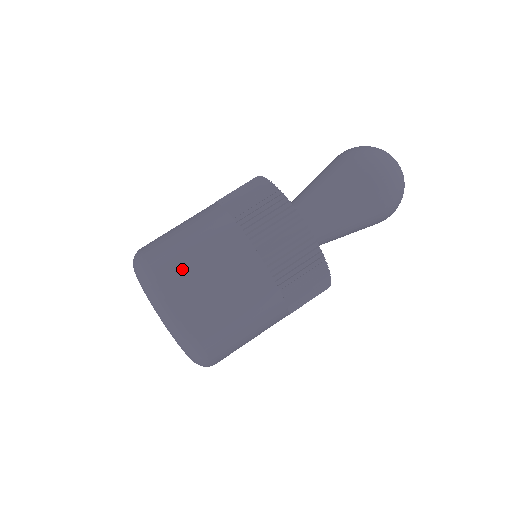
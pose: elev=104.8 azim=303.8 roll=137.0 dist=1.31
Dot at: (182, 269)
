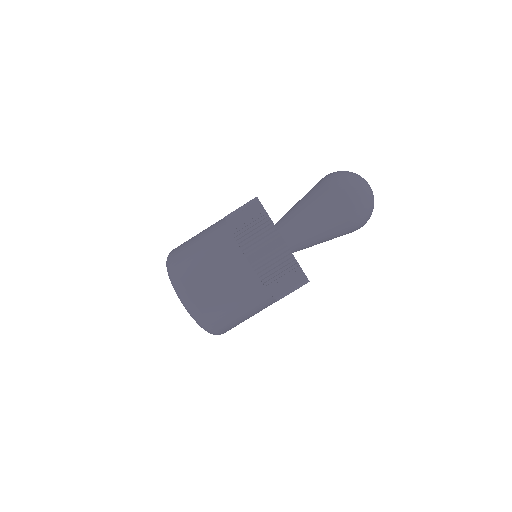
Dot at: (232, 322)
